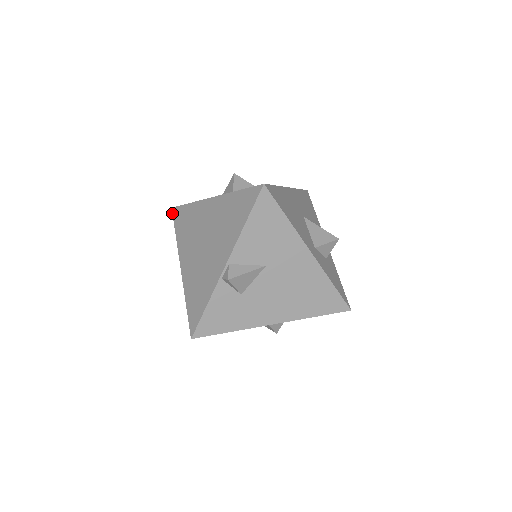
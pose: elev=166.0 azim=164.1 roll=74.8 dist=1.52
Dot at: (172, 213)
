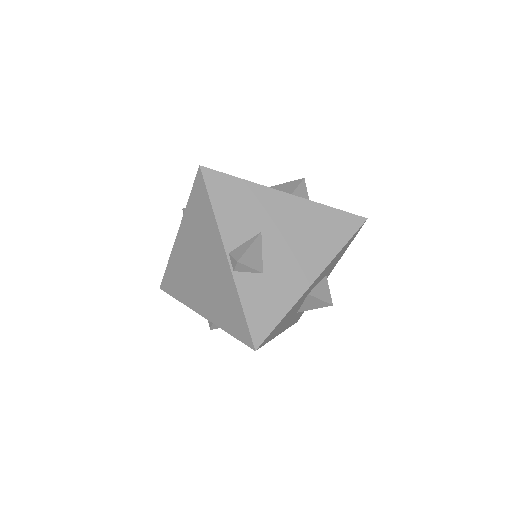
Dot at: occluded
